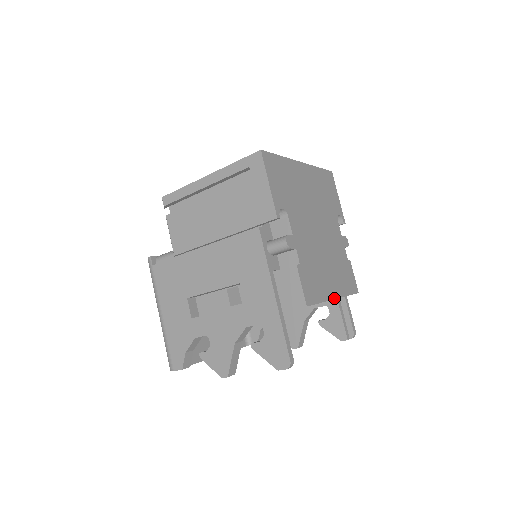
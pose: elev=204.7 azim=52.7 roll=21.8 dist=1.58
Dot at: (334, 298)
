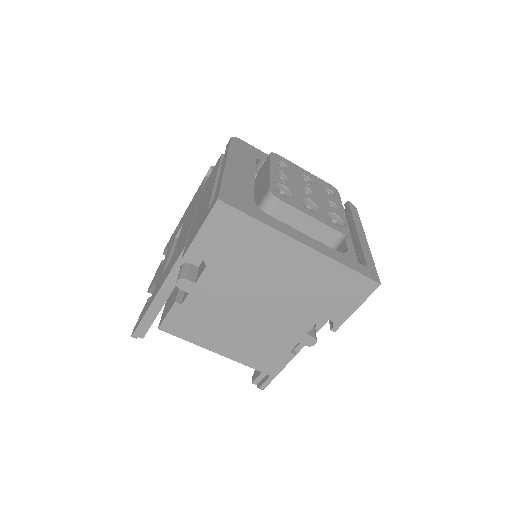
Dot at: (216, 352)
